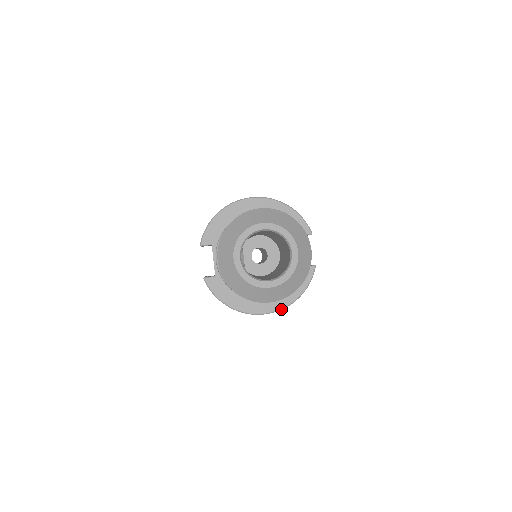
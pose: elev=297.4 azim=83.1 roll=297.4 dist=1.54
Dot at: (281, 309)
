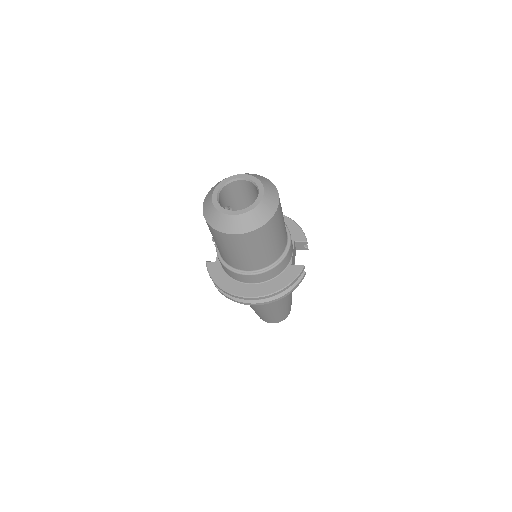
Dot at: (264, 296)
